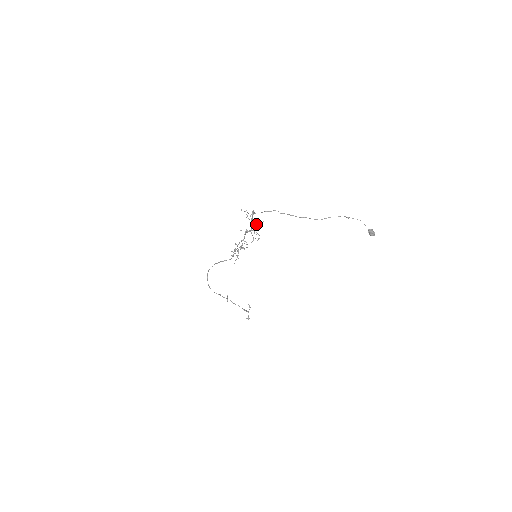
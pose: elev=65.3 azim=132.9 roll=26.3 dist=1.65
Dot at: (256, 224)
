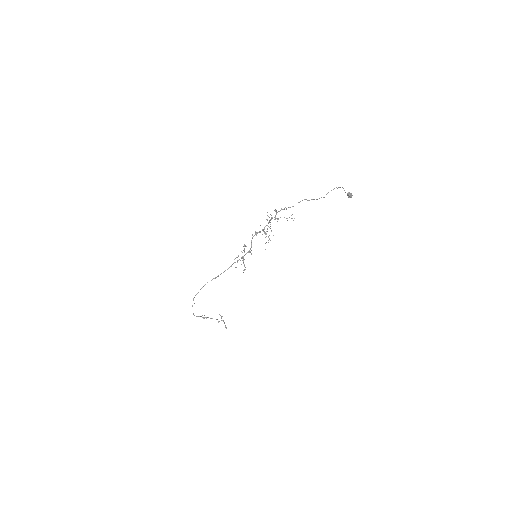
Dot at: (268, 222)
